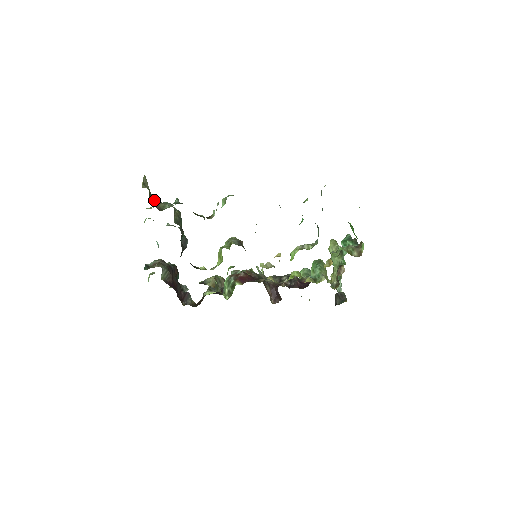
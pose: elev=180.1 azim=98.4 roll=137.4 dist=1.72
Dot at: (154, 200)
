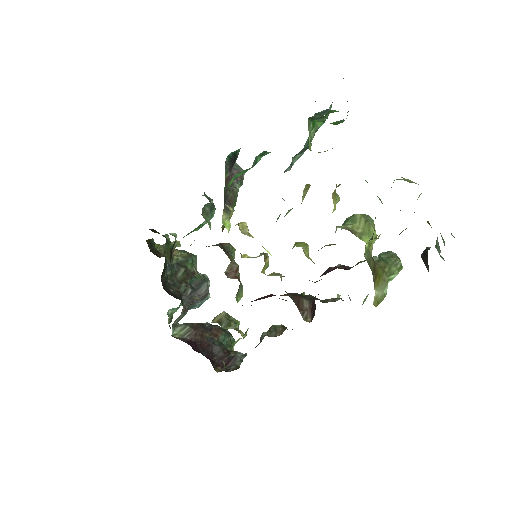
Dot at: occluded
